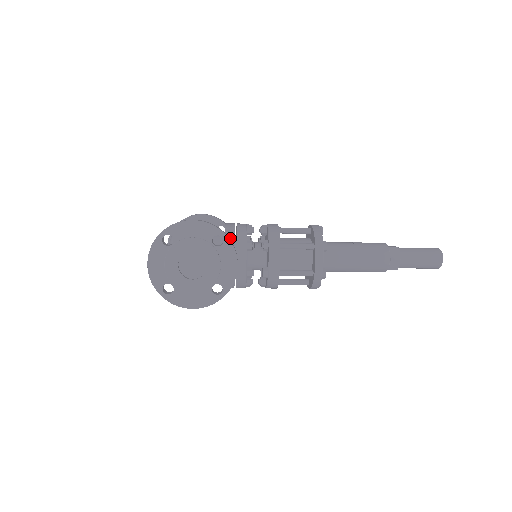
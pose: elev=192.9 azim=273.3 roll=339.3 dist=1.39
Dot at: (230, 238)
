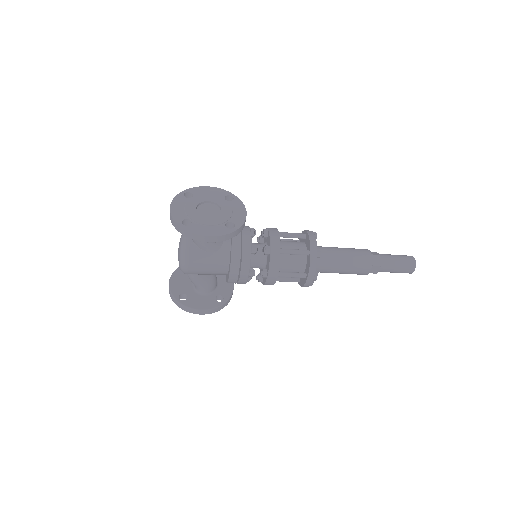
Dot at: occluded
